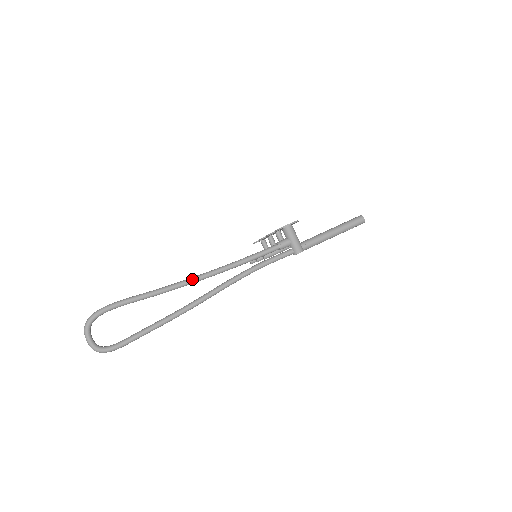
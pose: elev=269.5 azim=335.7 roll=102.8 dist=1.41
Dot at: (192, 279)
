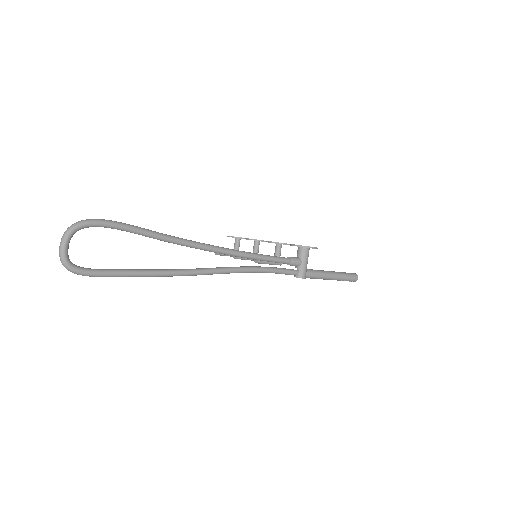
Dot at: (206, 246)
